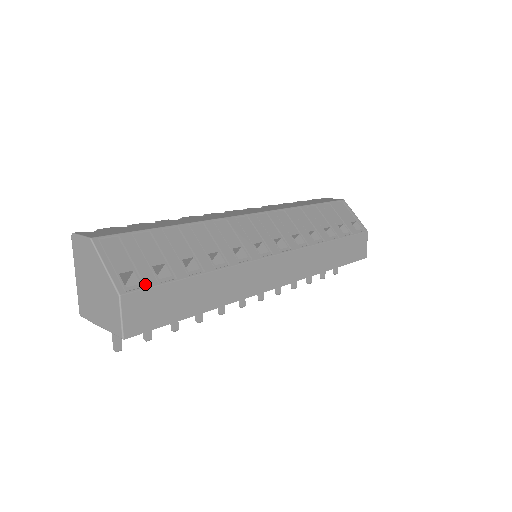
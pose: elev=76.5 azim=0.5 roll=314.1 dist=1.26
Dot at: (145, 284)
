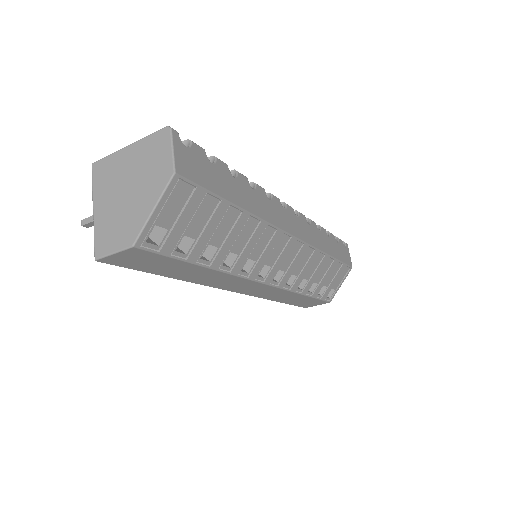
Dot at: (161, 249)
